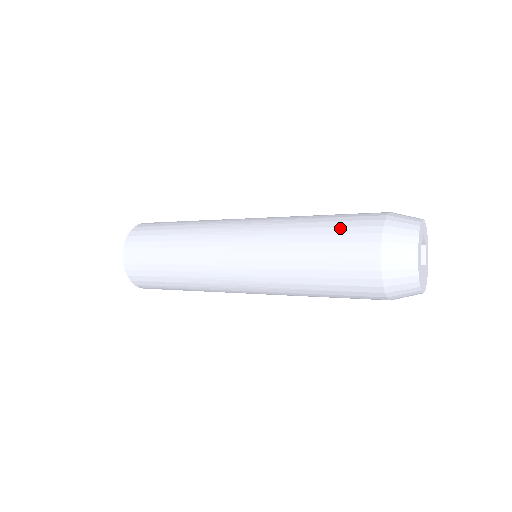
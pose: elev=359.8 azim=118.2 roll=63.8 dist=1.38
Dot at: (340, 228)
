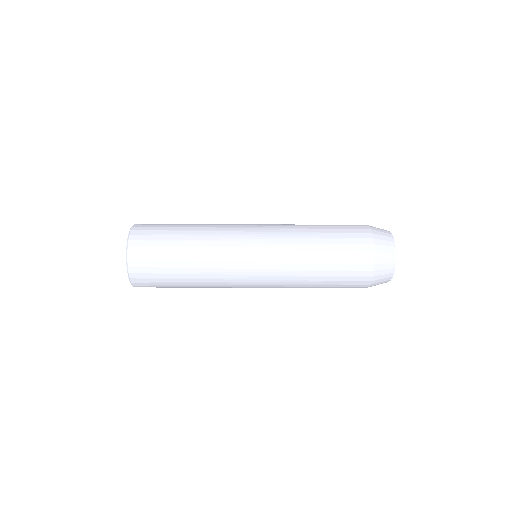
Dot at: occluded
